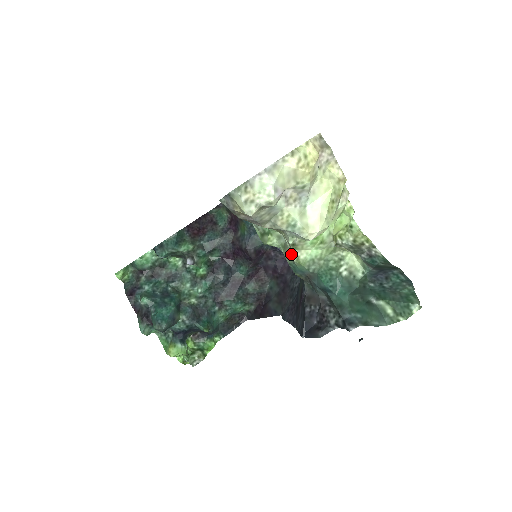
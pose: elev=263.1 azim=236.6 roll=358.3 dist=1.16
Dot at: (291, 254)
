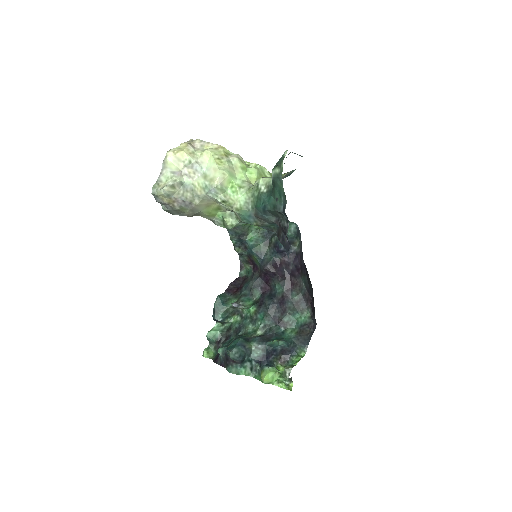
Dot at: (230, 209)
